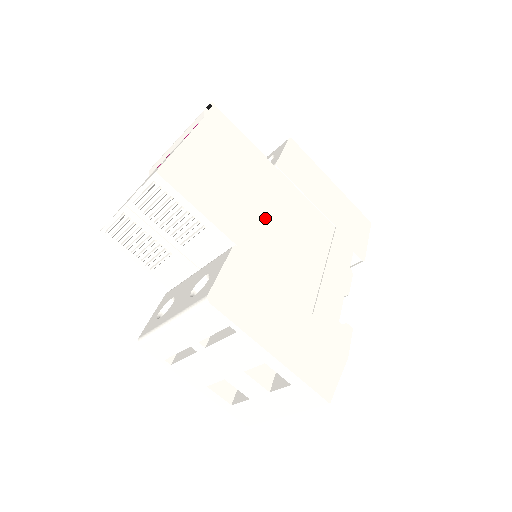
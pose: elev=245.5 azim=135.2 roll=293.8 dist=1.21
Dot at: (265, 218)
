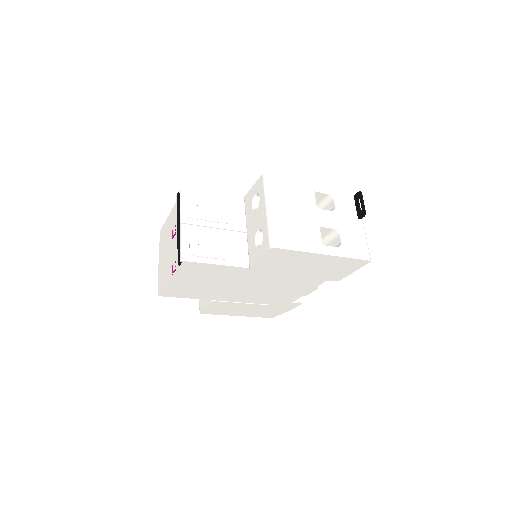
Dot at: (236, 289)
